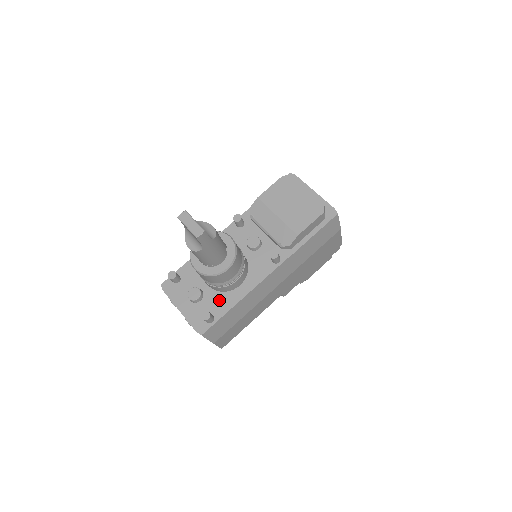
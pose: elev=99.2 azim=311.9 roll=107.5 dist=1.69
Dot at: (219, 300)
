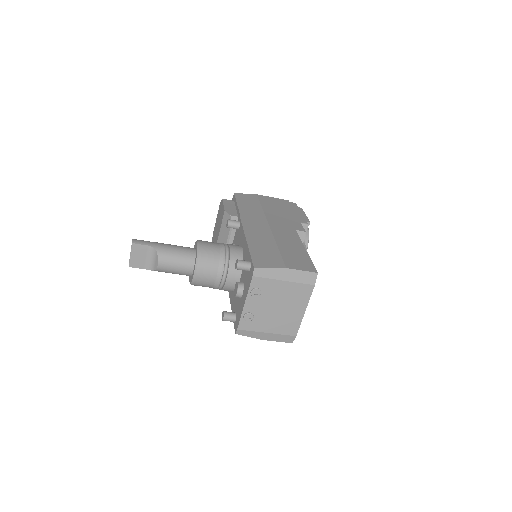
Dot at: occluded
